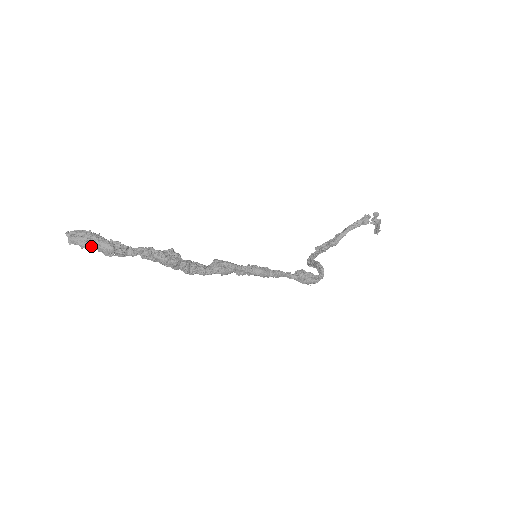
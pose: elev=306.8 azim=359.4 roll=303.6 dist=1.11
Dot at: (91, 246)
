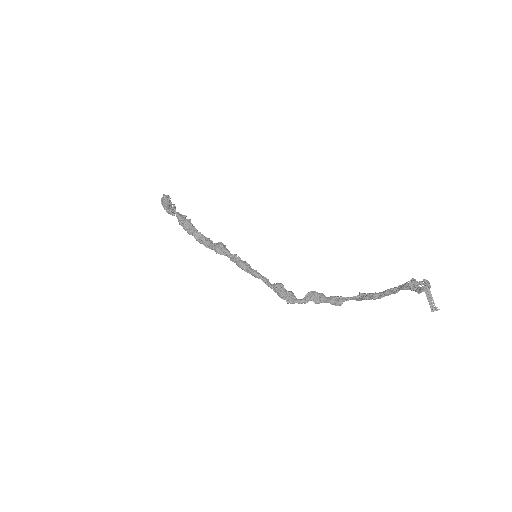
Dot at: (163, 203)
